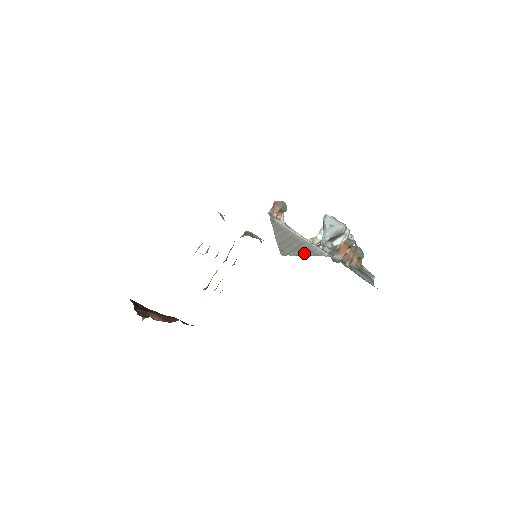
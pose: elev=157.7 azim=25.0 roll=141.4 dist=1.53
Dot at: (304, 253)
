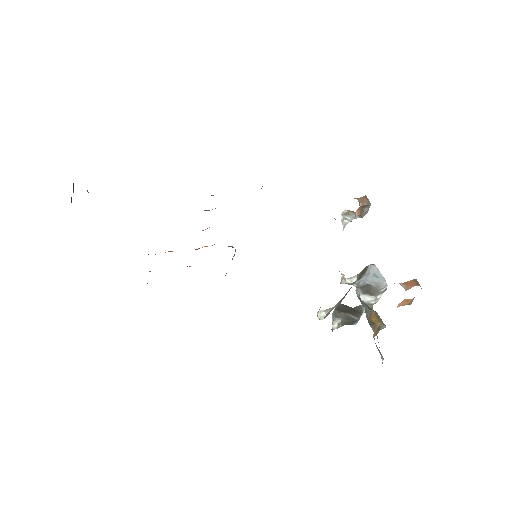
Dot at: occluded
